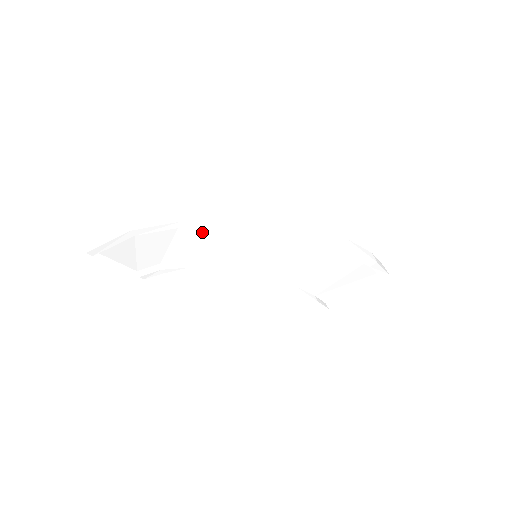
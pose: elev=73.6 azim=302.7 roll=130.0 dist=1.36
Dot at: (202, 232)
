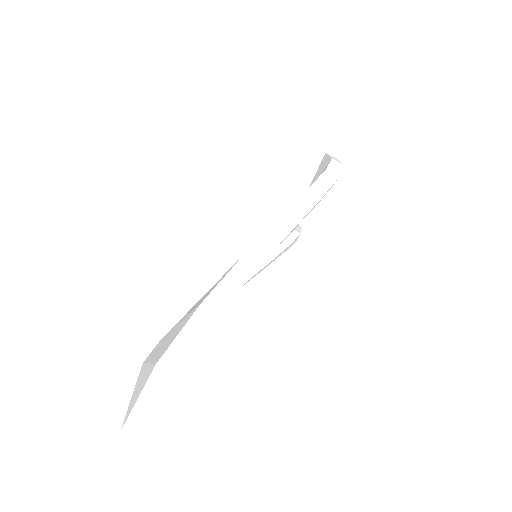
Dot at: occluded
